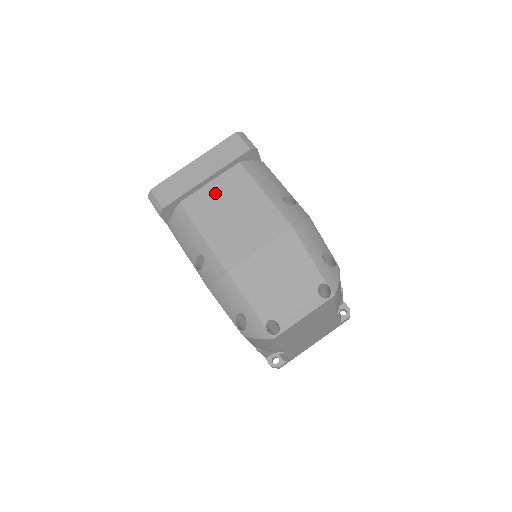
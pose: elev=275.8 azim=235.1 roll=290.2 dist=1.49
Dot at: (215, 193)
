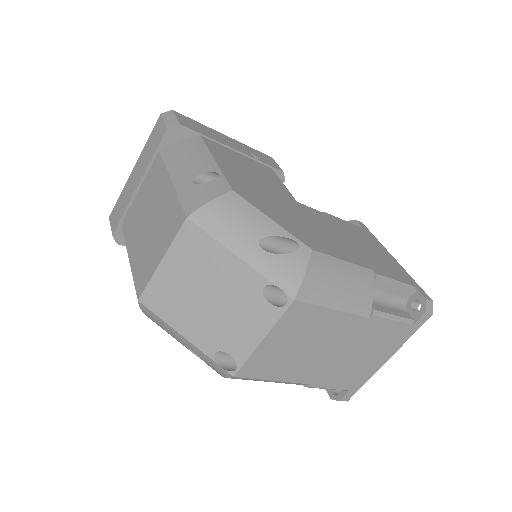
Dot at: (141, 200)
